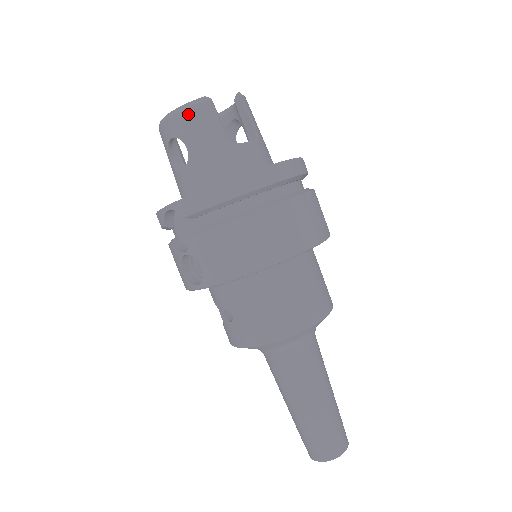
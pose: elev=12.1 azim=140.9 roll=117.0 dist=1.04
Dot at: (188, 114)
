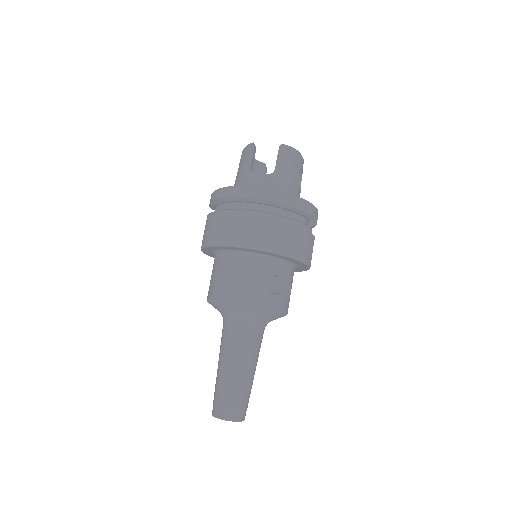
Dot at: (243, 151)
